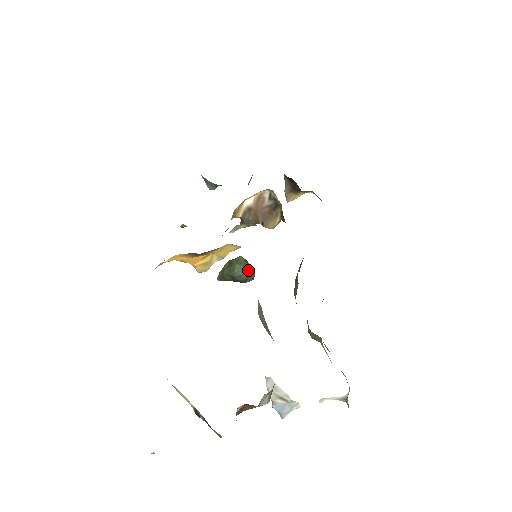
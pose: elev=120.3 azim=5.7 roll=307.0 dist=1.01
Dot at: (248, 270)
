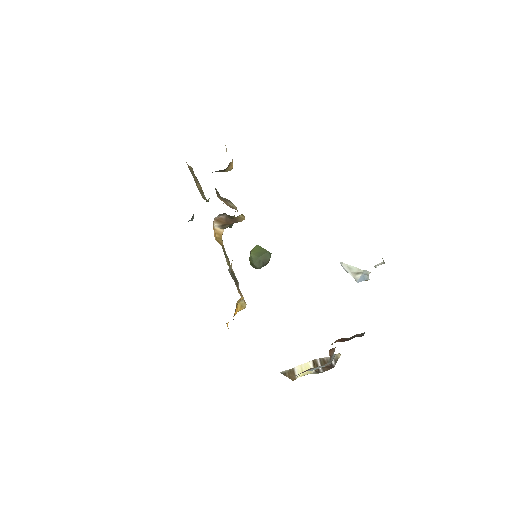
Dot at: (262, 258)
